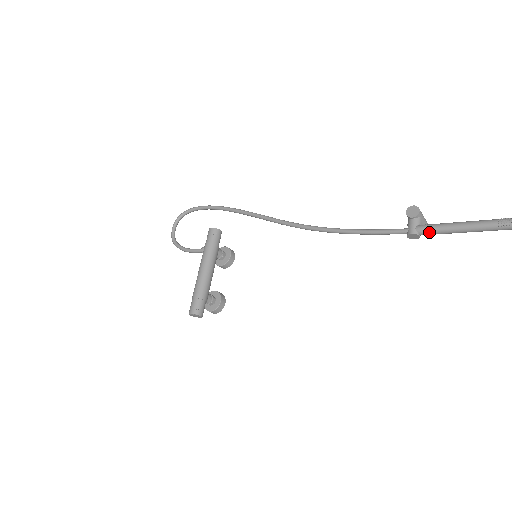
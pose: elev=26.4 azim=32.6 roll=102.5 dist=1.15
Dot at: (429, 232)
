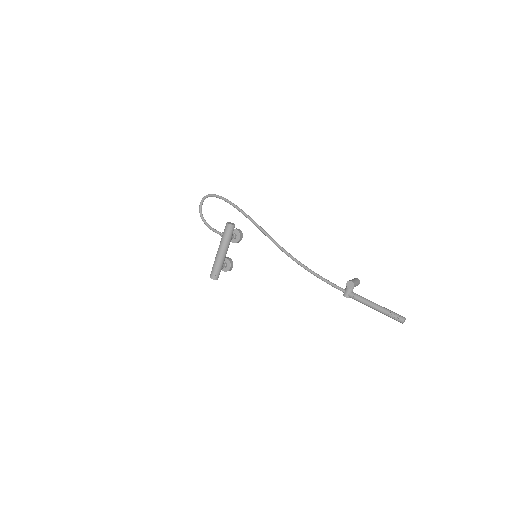
Dot at: (355, 299)
